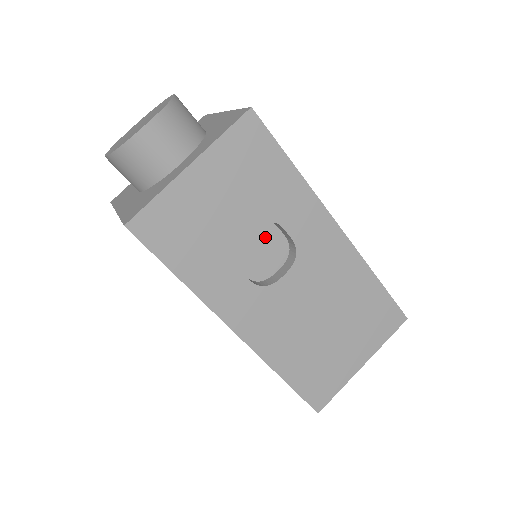
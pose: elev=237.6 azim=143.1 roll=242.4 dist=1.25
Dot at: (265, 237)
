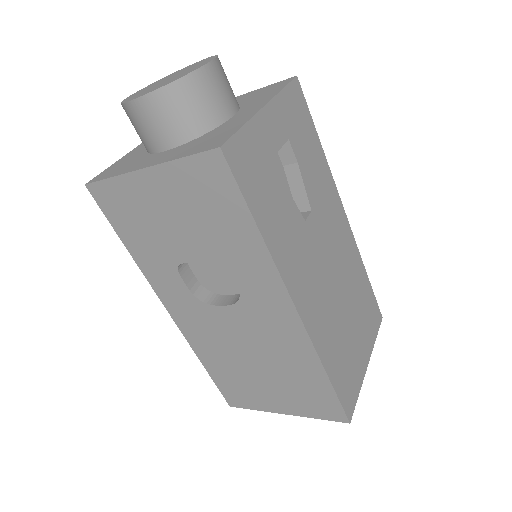
Dot at: occluded
